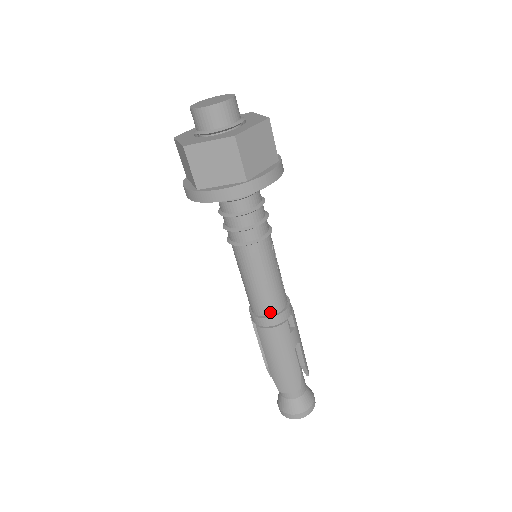
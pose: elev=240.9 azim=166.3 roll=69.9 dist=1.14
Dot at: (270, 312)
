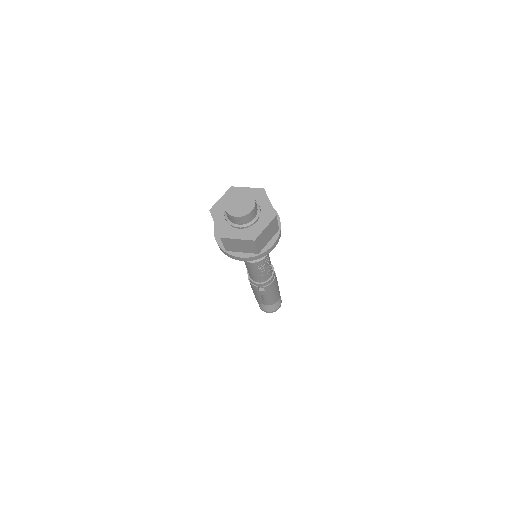
Dot at: (251, 277)
